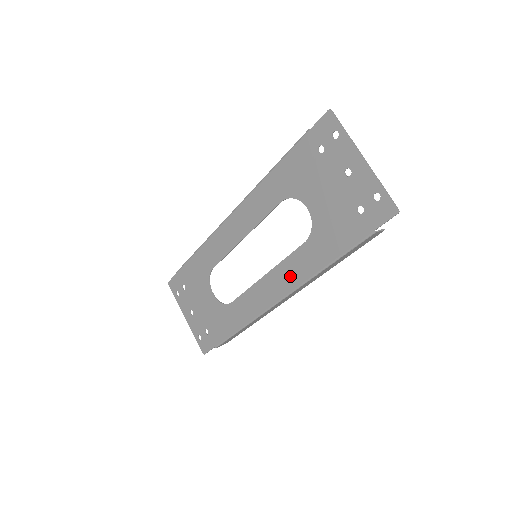
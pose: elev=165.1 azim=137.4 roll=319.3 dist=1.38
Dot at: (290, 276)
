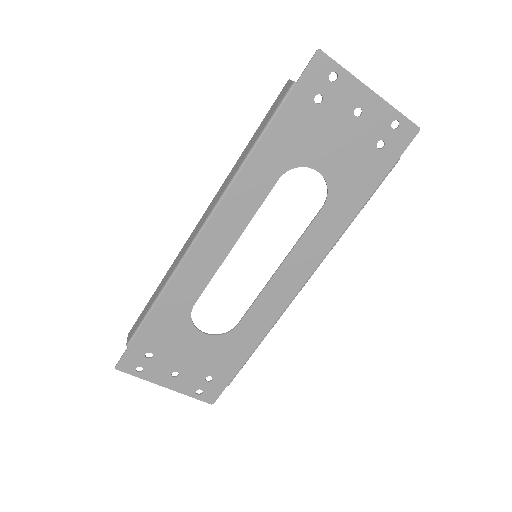
Dot at: (313, 251)
